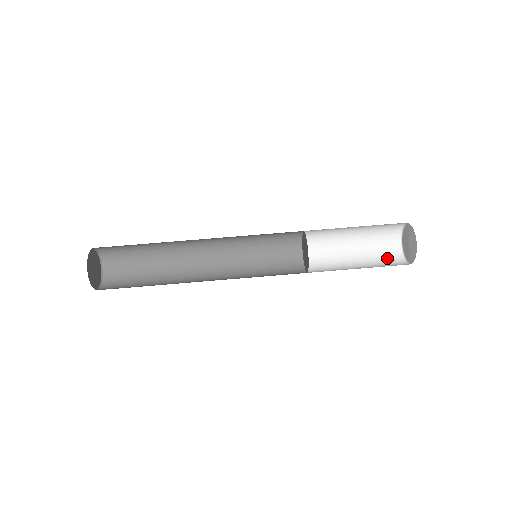
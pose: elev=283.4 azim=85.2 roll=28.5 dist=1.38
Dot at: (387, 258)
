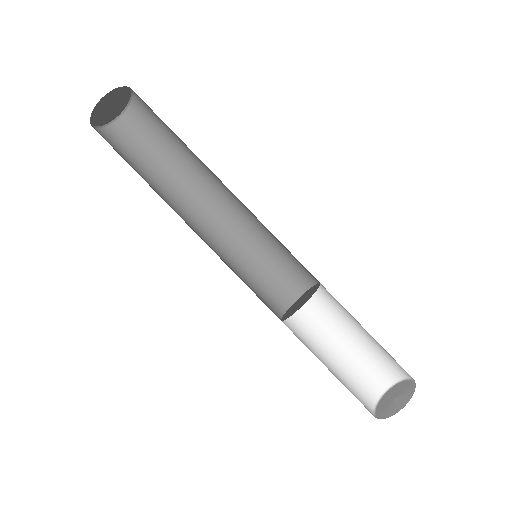
Dot at: (379, 368)
